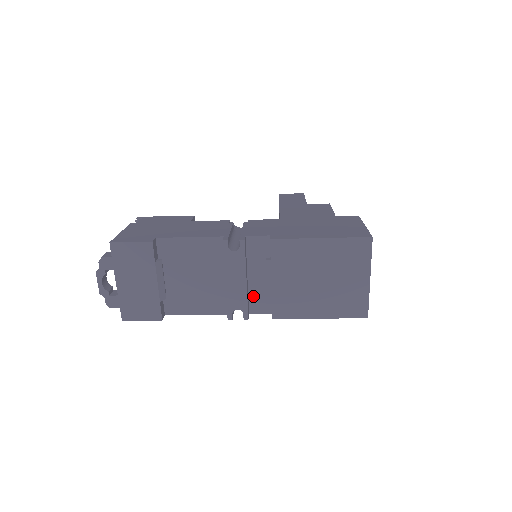
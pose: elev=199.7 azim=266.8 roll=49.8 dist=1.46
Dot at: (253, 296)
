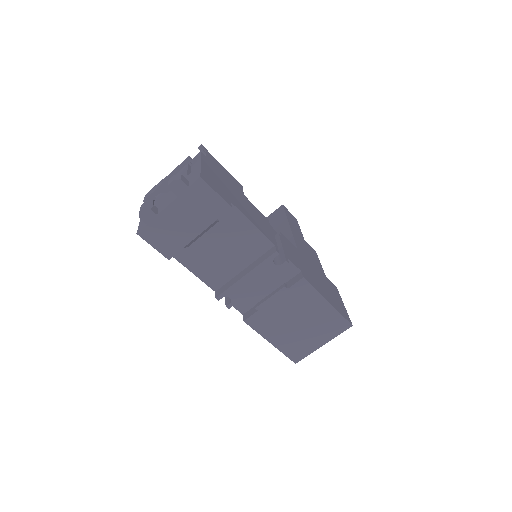
Dot at: occluded
